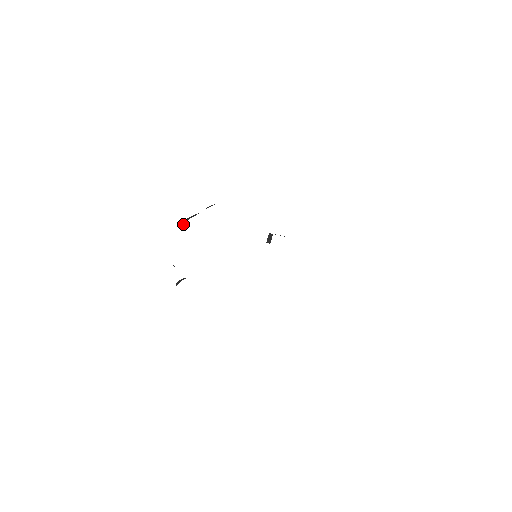
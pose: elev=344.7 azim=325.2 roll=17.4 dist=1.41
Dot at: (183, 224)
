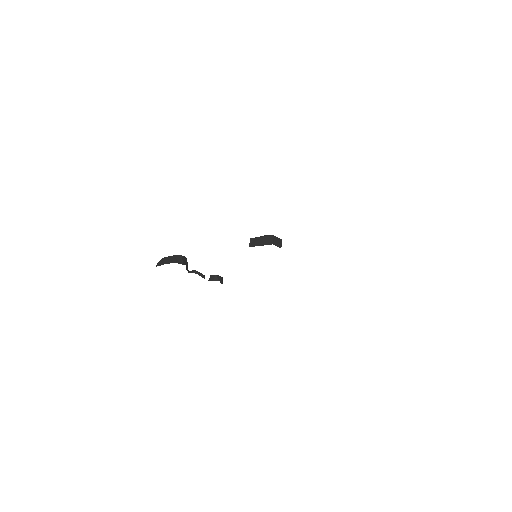
Dot at: occluded
